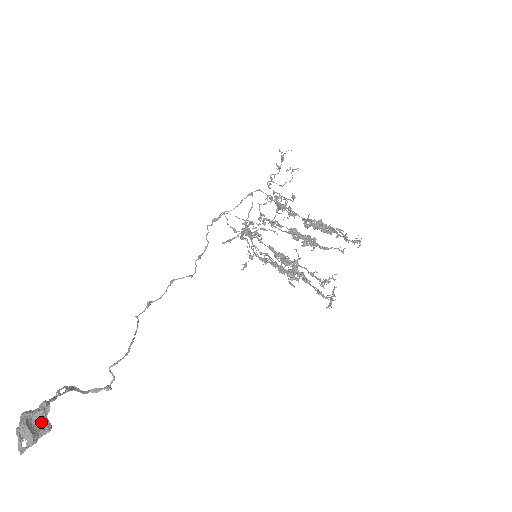
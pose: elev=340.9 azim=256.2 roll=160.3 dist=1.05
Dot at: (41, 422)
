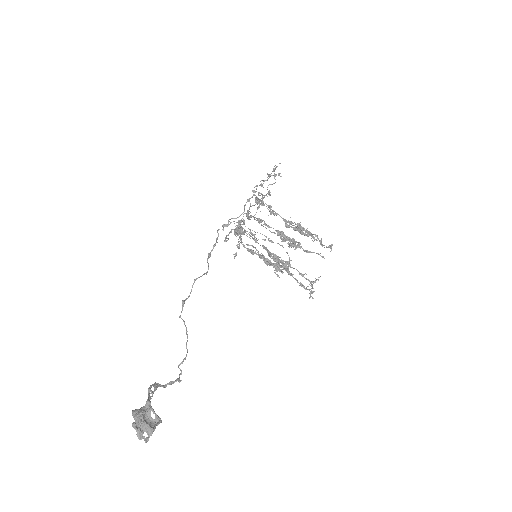
Dot at: (151, 417)
